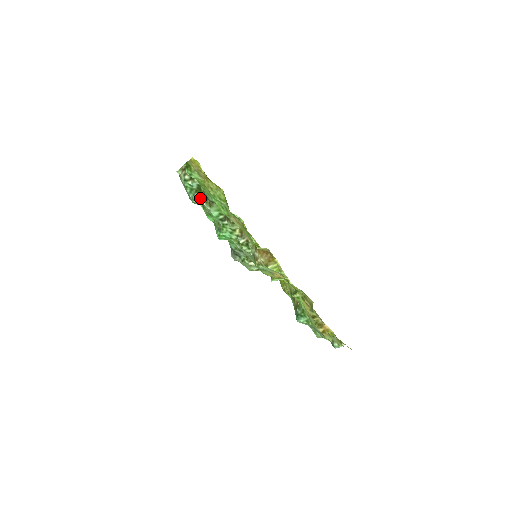
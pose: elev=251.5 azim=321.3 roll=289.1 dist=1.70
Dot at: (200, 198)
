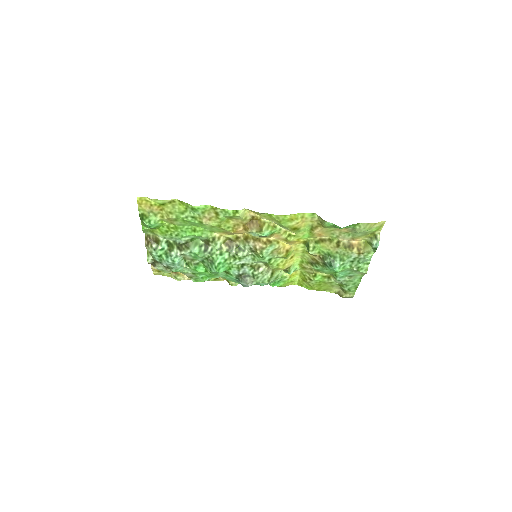
Dot at: (177, 252)
